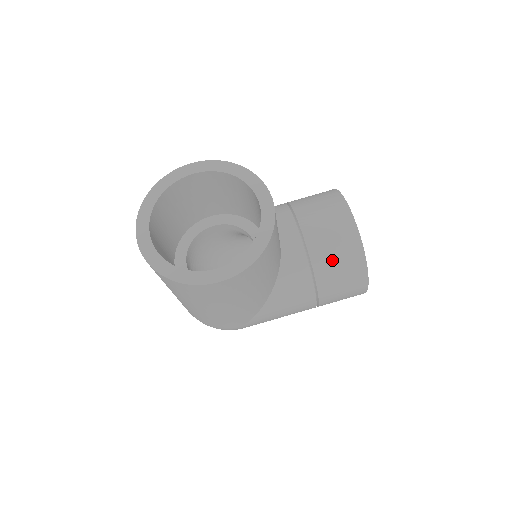
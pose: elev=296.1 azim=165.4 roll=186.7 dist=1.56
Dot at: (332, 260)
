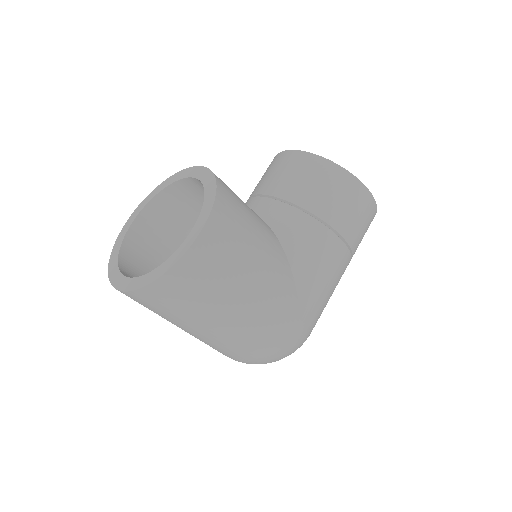
Dot at: (308, 187)
